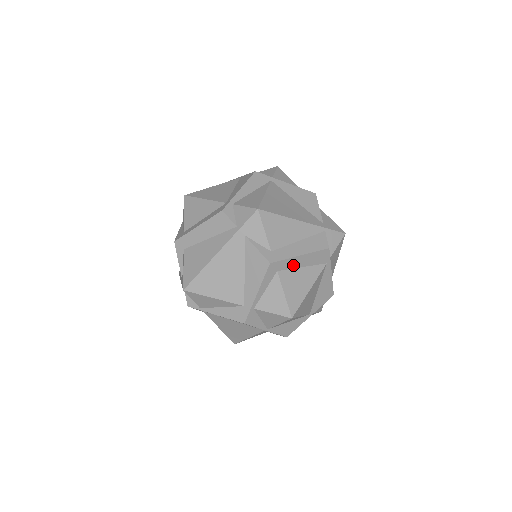
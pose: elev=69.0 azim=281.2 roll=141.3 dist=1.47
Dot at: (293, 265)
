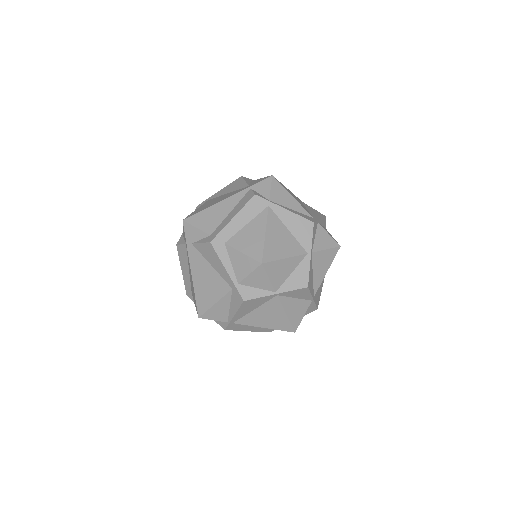
Dot at: (235, 229)
